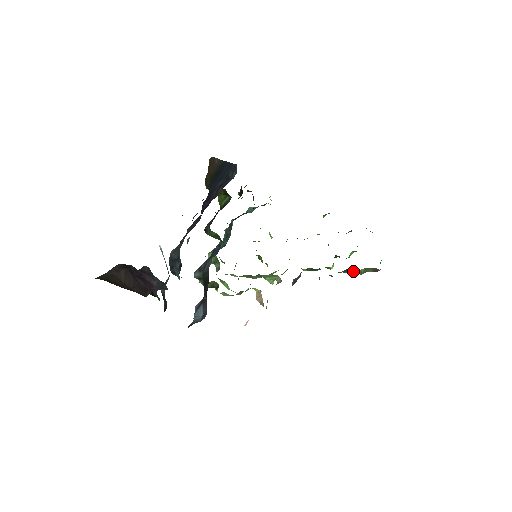
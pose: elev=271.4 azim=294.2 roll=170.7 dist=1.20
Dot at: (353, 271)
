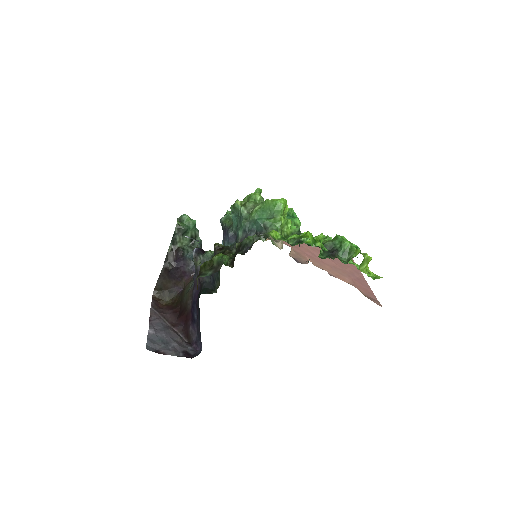
Dot at: occluded
